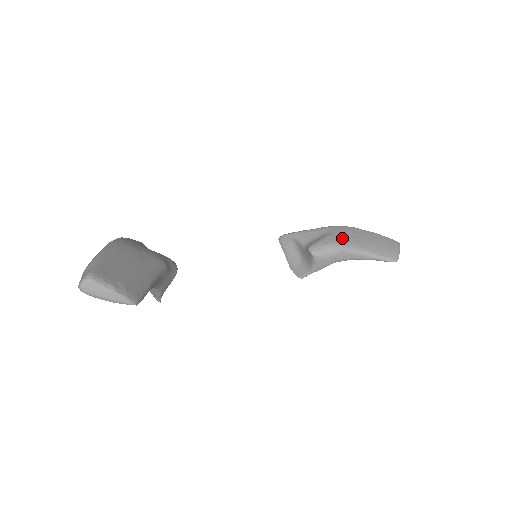
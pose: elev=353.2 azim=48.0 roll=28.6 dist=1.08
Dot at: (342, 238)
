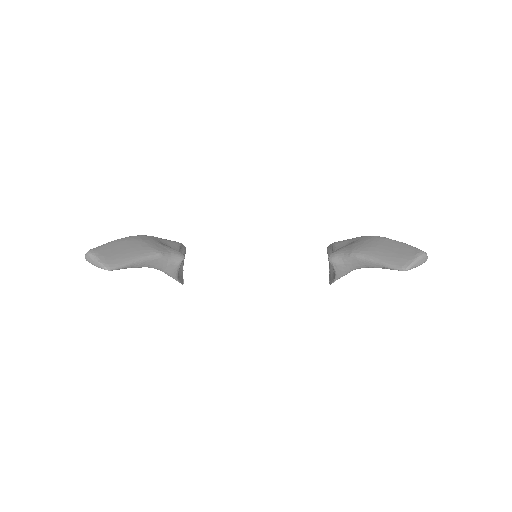
Dot at: (359, 246)
